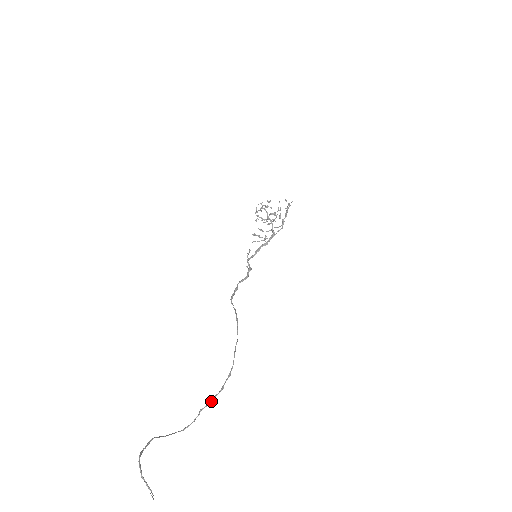
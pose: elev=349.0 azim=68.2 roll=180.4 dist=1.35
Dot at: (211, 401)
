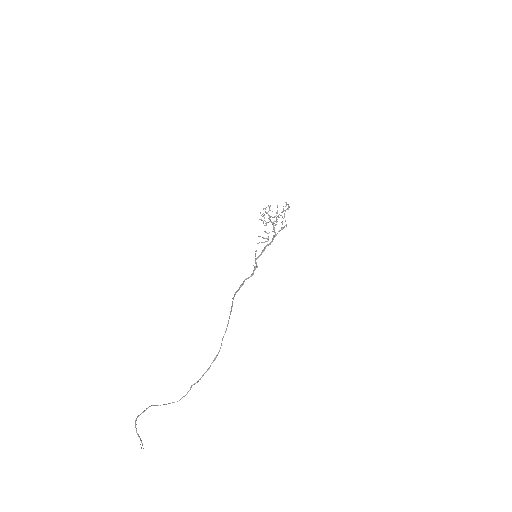
Dot at: (200, 379)
